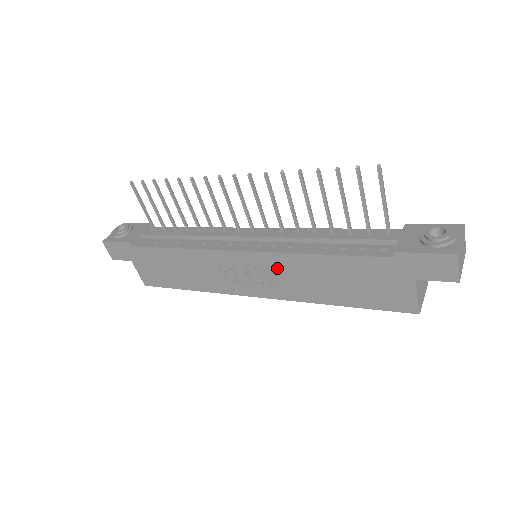
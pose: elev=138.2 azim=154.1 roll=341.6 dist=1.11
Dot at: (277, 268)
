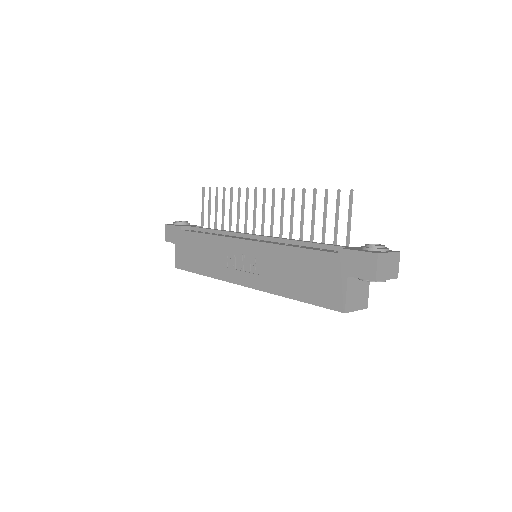
Dot at: (263, 257)
